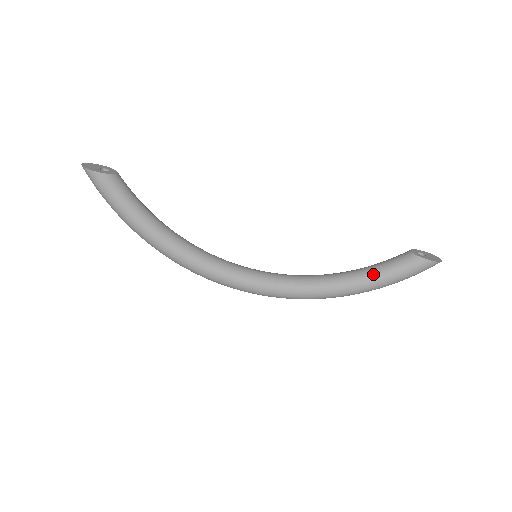
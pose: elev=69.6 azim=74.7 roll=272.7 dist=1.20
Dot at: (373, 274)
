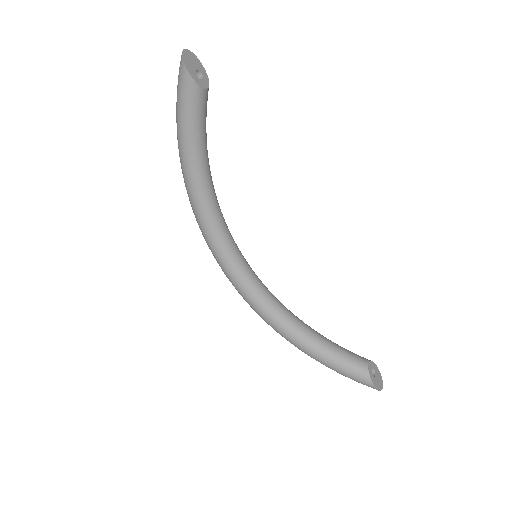
Dot at: (325, 352)
